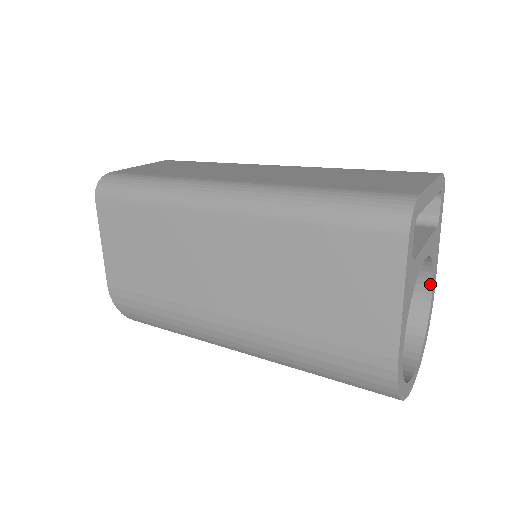
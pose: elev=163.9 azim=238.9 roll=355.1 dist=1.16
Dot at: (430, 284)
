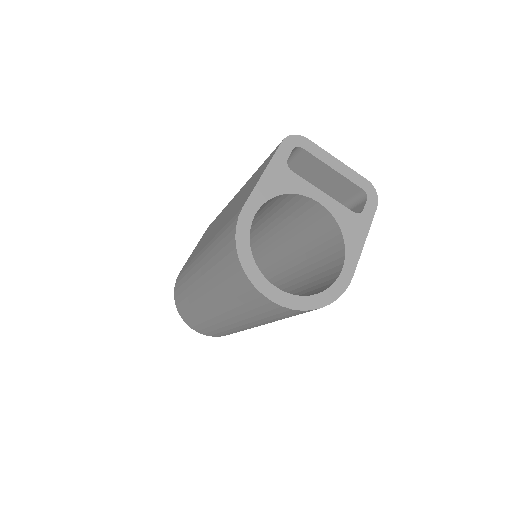
Dot at: (343, 262)
